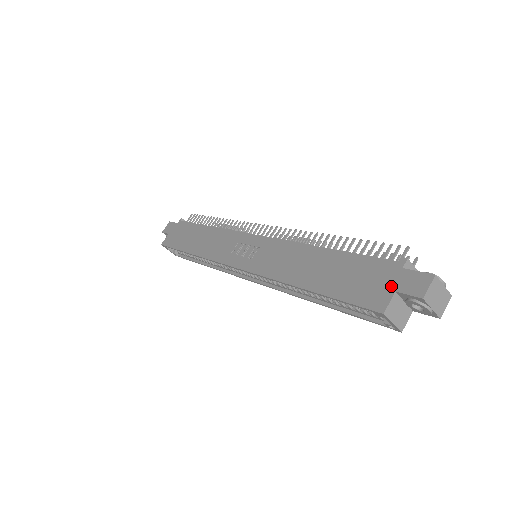
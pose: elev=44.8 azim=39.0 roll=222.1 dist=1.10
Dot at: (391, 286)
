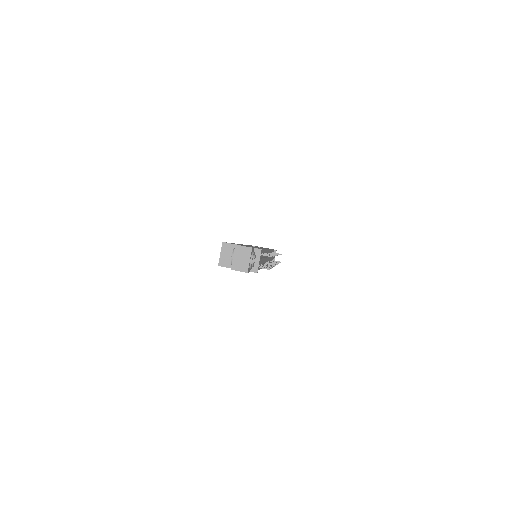
Dot at: occluded
